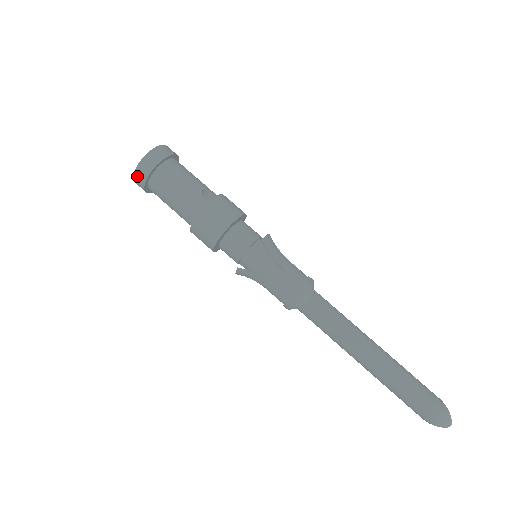
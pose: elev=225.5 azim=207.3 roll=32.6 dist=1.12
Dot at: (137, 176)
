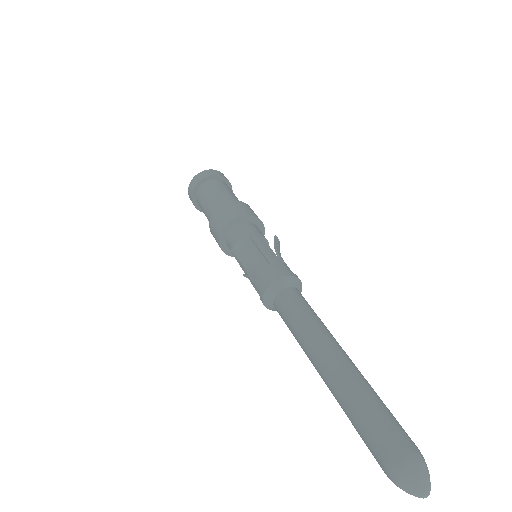
Dot at: (199, 175)
